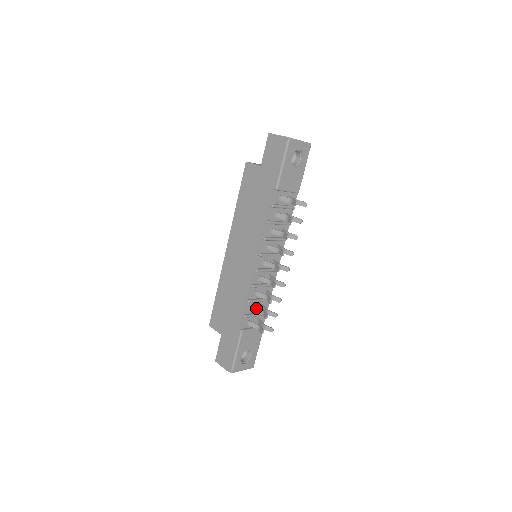
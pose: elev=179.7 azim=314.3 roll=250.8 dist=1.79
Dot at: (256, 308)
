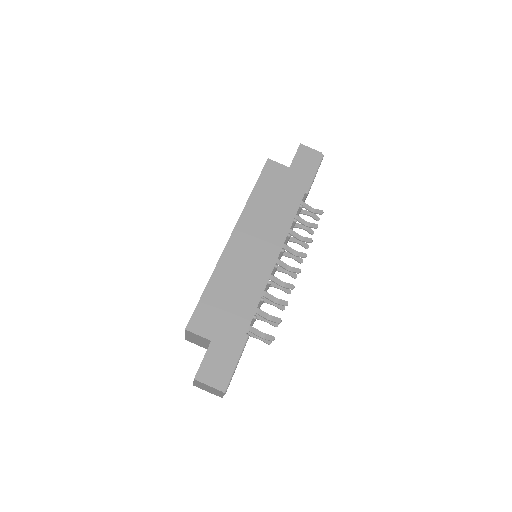
Dot at: (263, 311)
